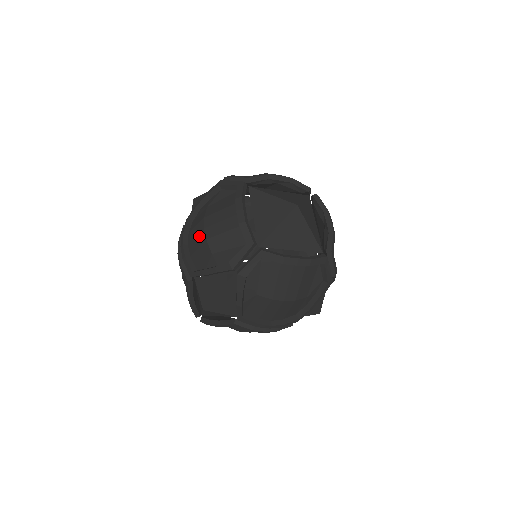
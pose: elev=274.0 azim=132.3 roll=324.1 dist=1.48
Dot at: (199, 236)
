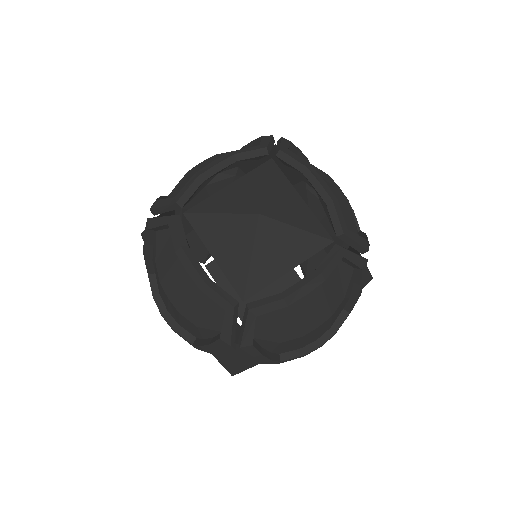
Dot at: (170, 306)
